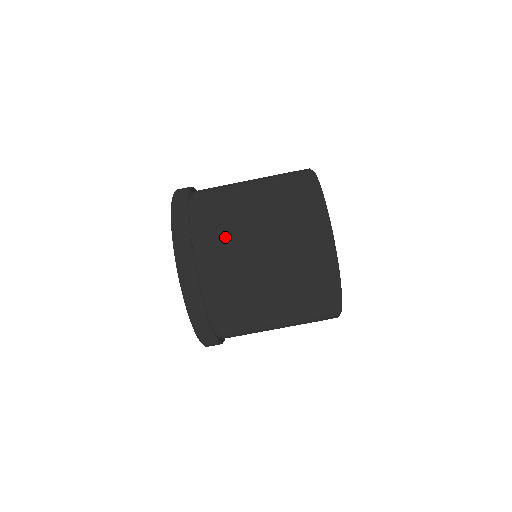
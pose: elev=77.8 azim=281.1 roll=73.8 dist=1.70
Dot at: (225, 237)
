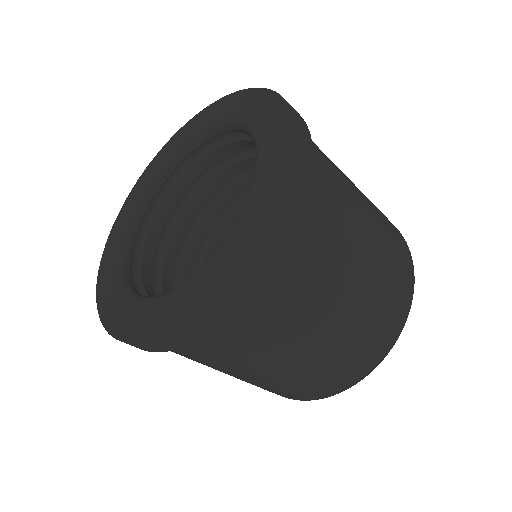
Dot at: (299, 301)
